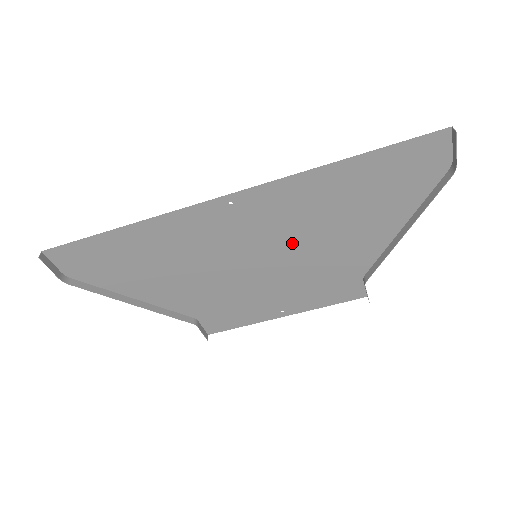
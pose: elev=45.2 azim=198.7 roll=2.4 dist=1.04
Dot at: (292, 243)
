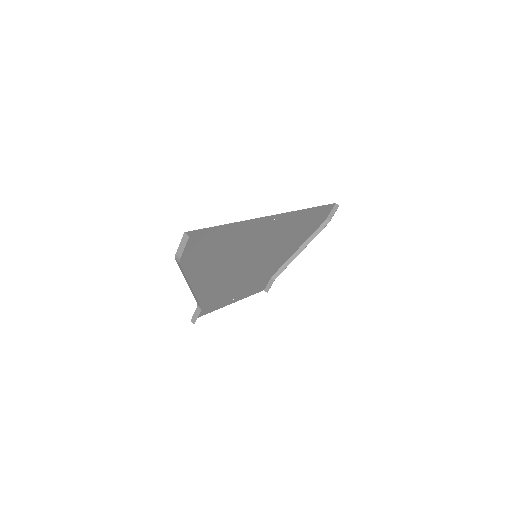
Dot at: (271, 250)
